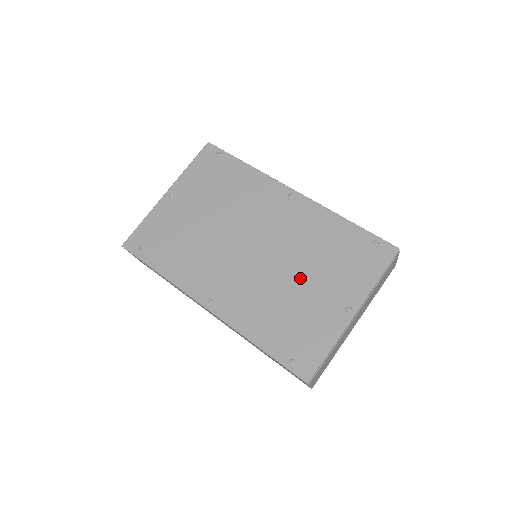
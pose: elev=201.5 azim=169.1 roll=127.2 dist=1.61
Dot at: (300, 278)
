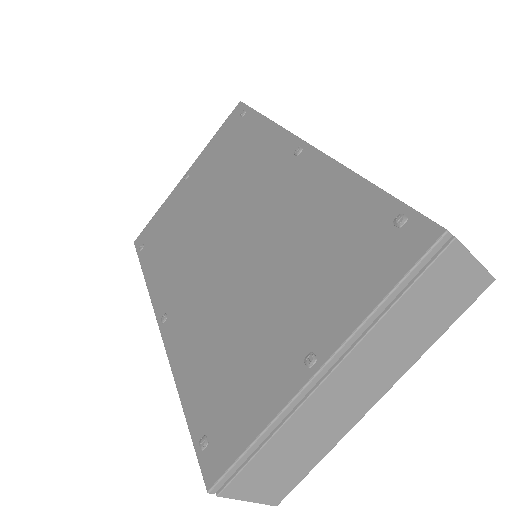
Dot at: (263, 290)
